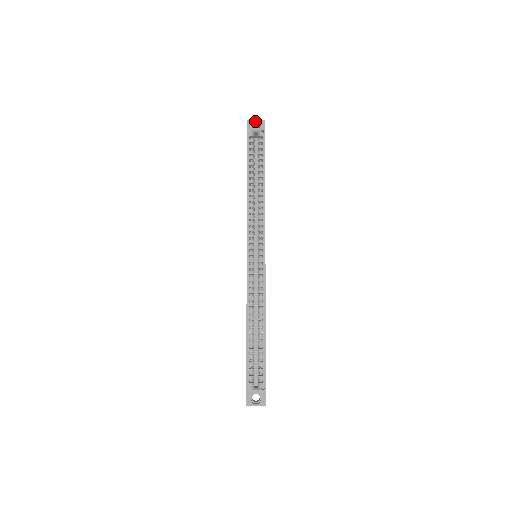
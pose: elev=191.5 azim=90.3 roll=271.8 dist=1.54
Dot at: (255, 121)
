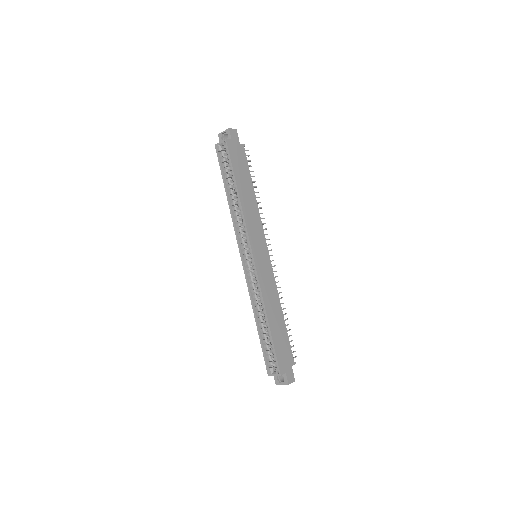
Dot at: (223, 133)
